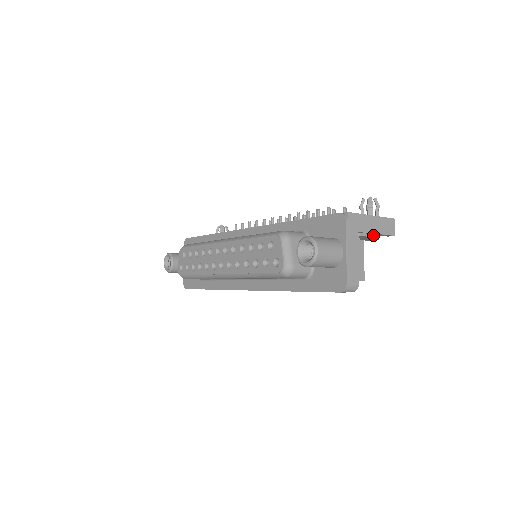
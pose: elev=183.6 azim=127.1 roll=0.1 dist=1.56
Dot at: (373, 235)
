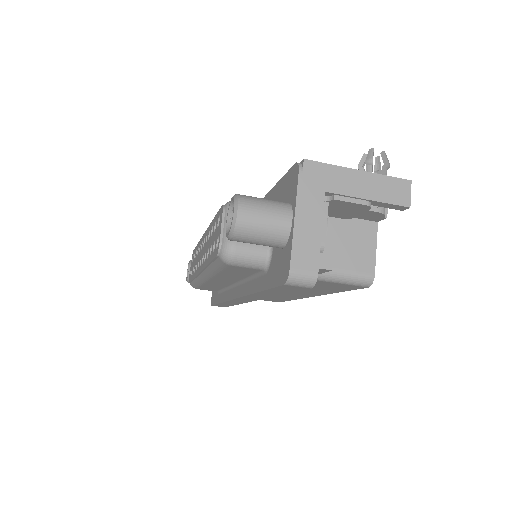
Dot at: (359, 201)
